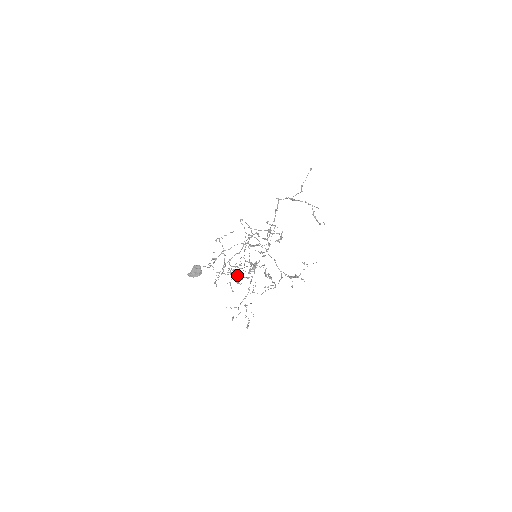
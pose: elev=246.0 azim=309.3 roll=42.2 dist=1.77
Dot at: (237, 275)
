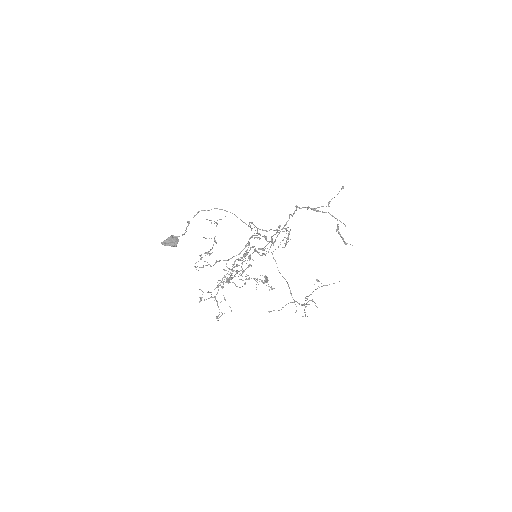
Dot at: occluded
